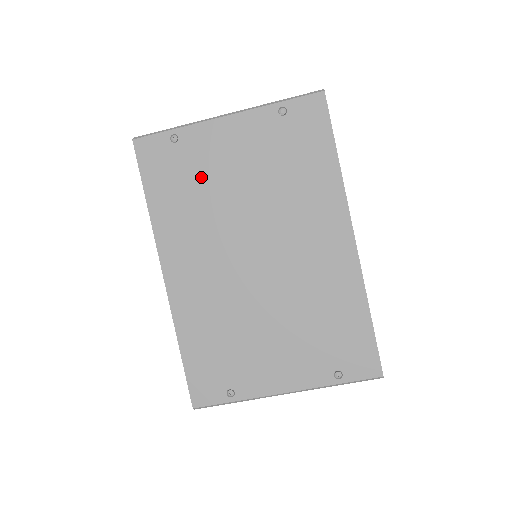
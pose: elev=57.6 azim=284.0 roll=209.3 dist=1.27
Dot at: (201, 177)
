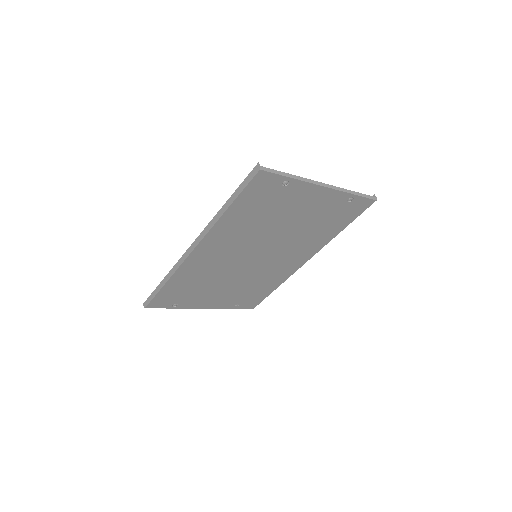
Dot at: (274, 211)
